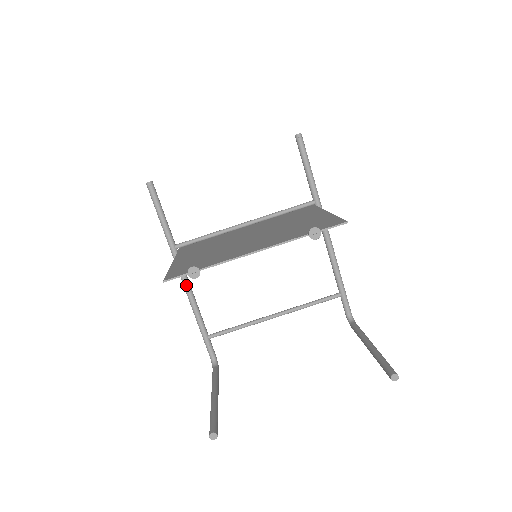
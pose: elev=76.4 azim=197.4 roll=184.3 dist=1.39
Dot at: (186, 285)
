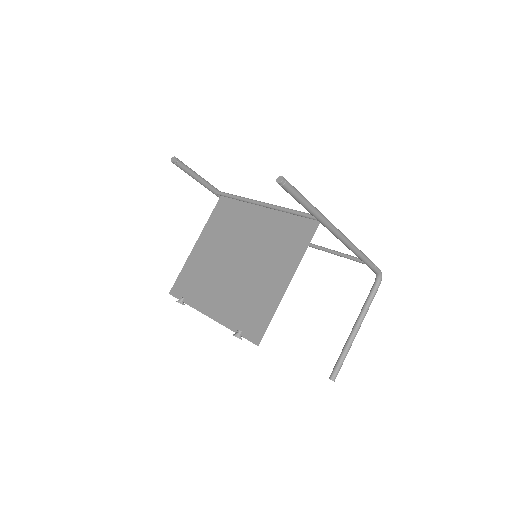
Dot at: occluded
